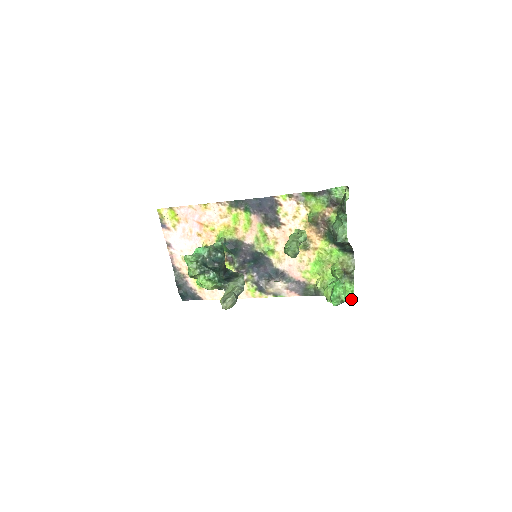
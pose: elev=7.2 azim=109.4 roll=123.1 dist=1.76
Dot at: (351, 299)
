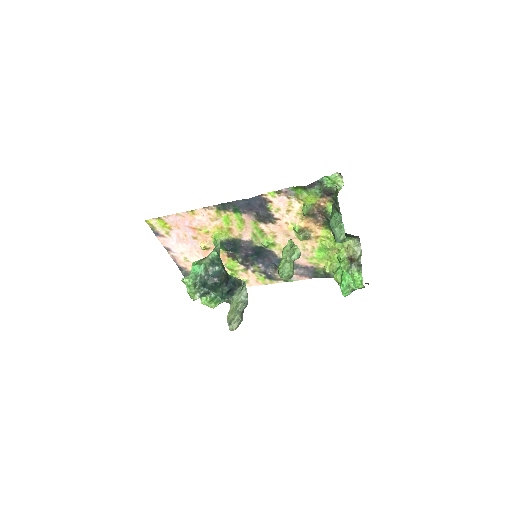
Dot at: occluded
